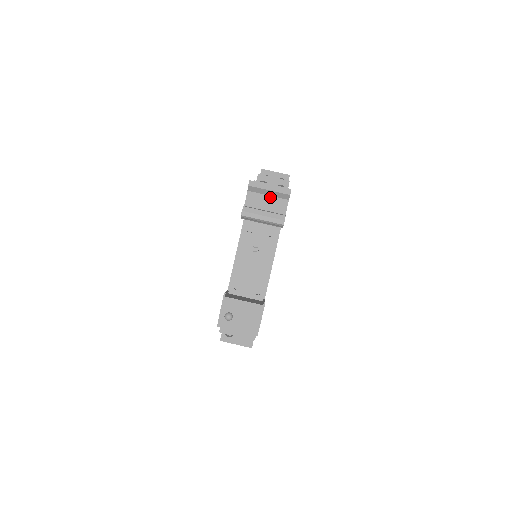
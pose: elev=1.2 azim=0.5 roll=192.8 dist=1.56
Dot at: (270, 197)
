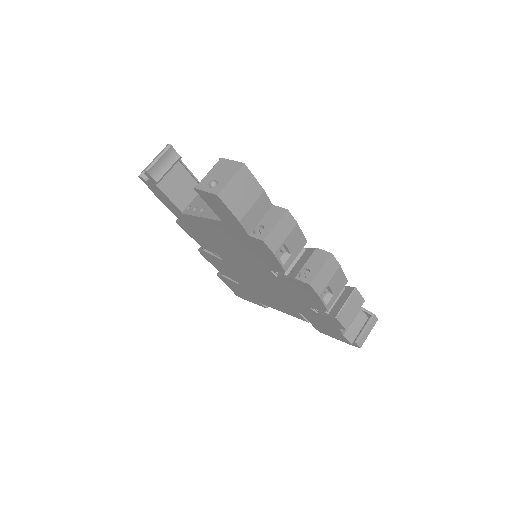
Dot at: occluded
